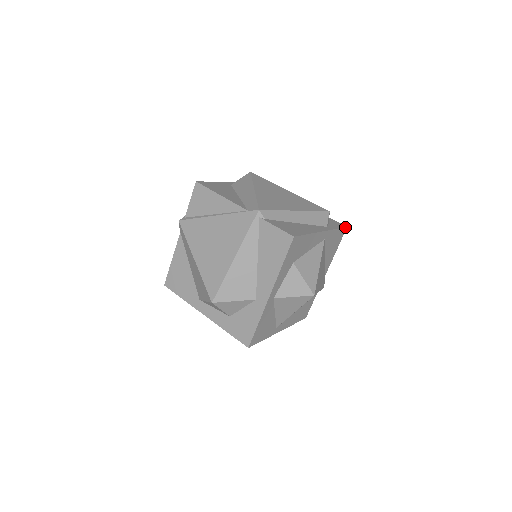
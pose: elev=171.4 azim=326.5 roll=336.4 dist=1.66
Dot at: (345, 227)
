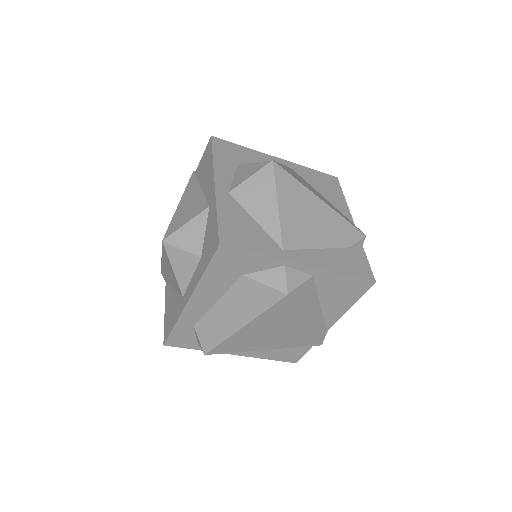
Dot at: (332, 176)
